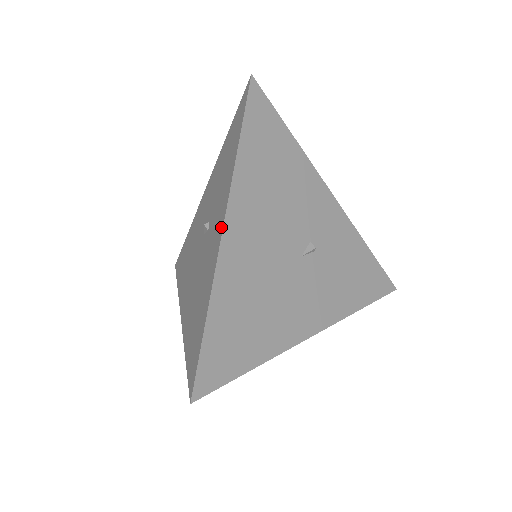
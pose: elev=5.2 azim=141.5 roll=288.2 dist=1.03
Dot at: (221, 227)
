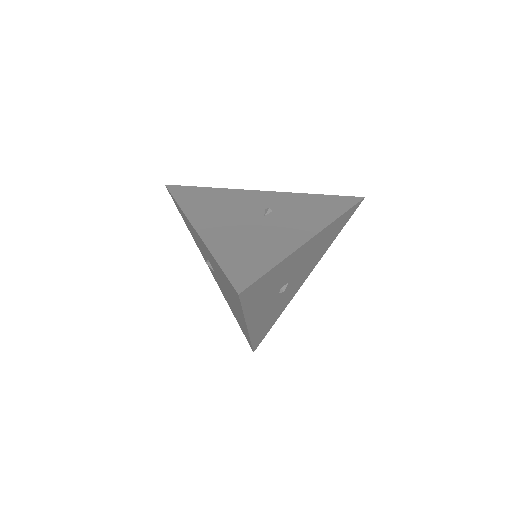
Dot at: occluded
